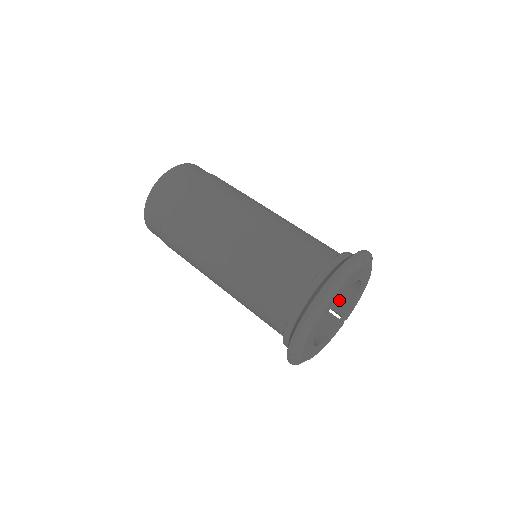
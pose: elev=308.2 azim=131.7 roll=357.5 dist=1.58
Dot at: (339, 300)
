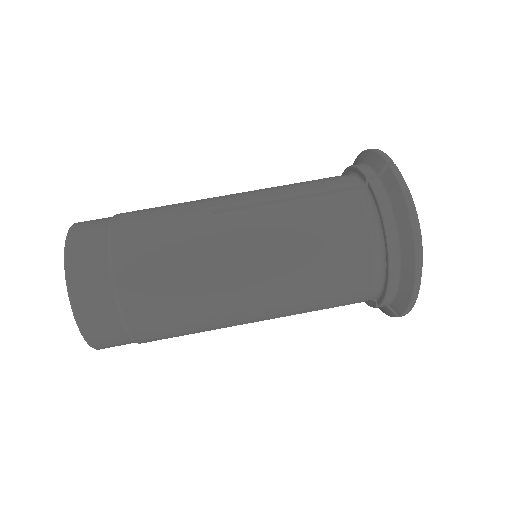
Dot at: occluded
